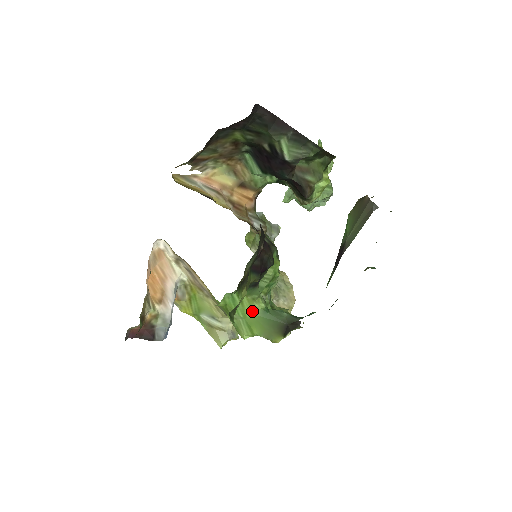
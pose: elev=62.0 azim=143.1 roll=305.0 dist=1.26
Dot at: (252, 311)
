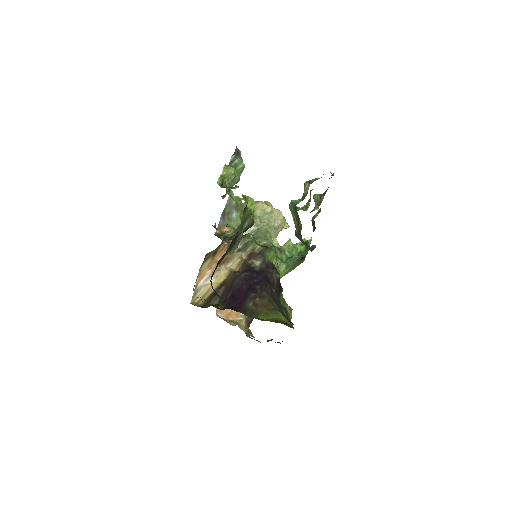
Dot at: (282, 274)
